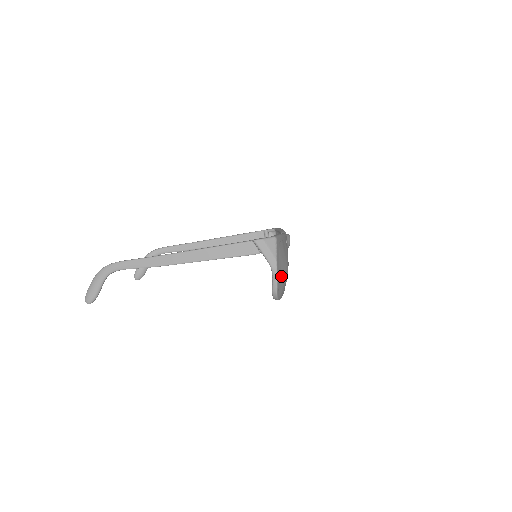
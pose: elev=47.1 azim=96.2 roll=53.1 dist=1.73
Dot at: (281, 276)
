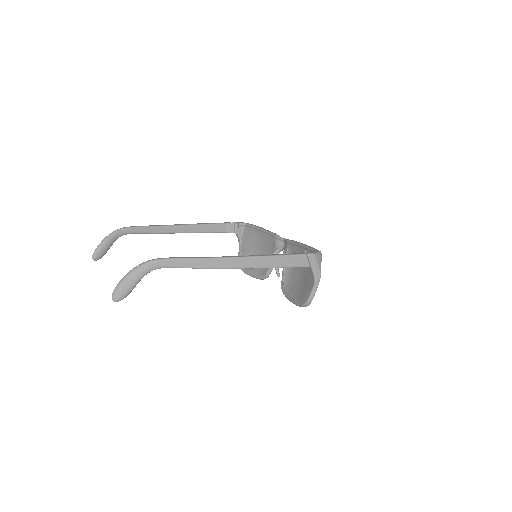
Dot at: occluded
